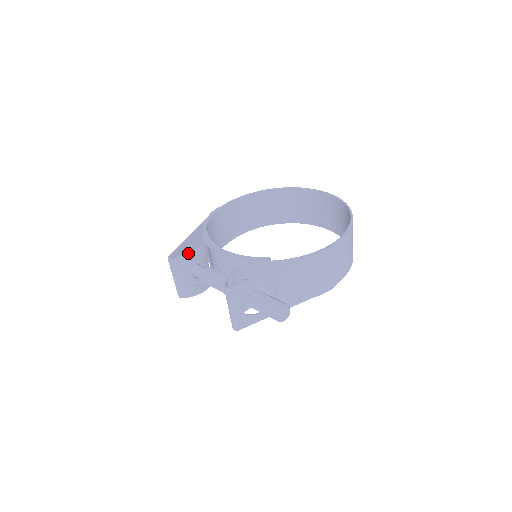
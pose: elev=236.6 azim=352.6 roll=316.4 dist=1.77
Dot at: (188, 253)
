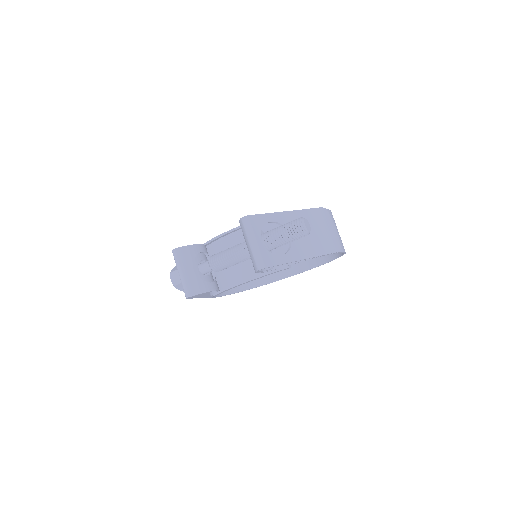
Dot at: occluded
